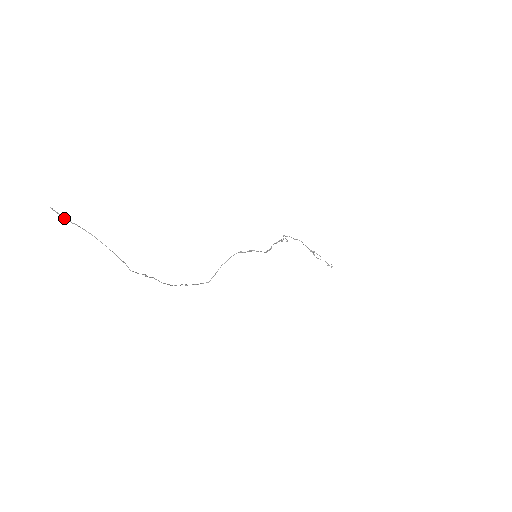
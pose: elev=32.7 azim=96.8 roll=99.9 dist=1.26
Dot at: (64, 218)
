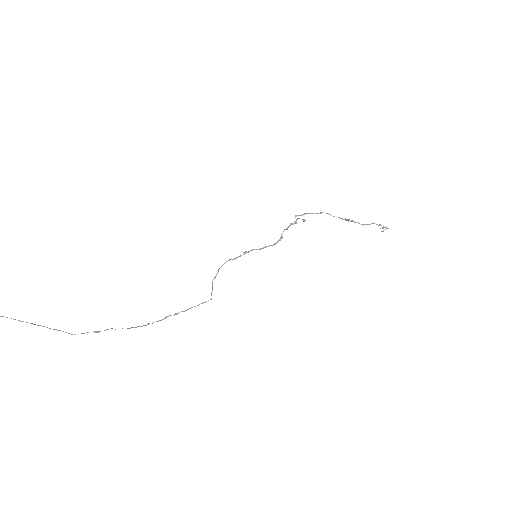
Dot at: out of frame
